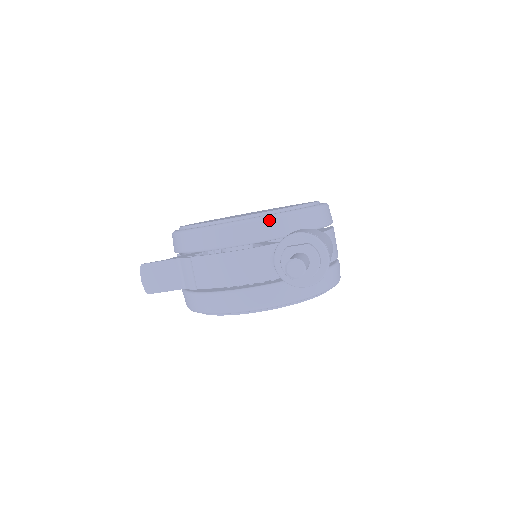
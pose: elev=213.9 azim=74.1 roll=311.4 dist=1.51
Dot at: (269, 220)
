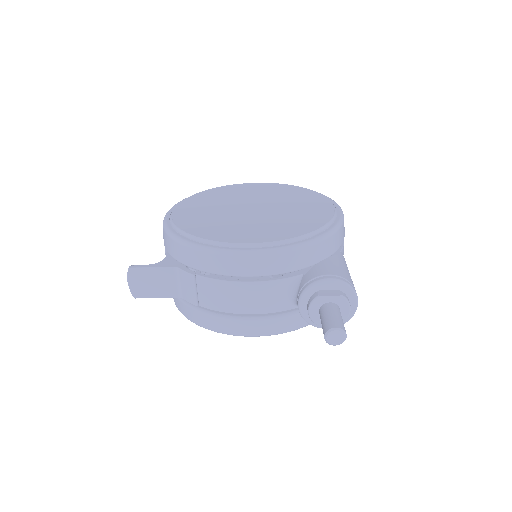
Dot at: (295, 252)
